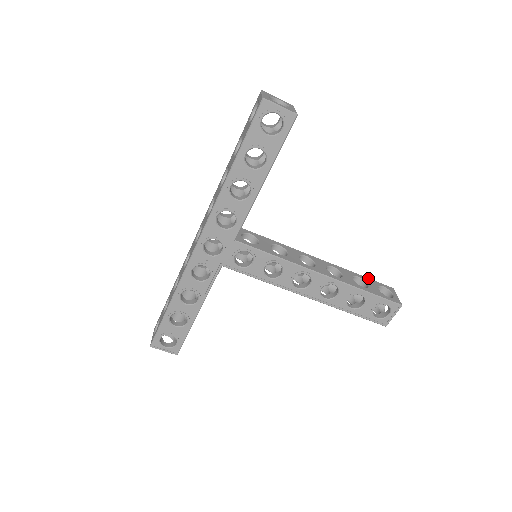
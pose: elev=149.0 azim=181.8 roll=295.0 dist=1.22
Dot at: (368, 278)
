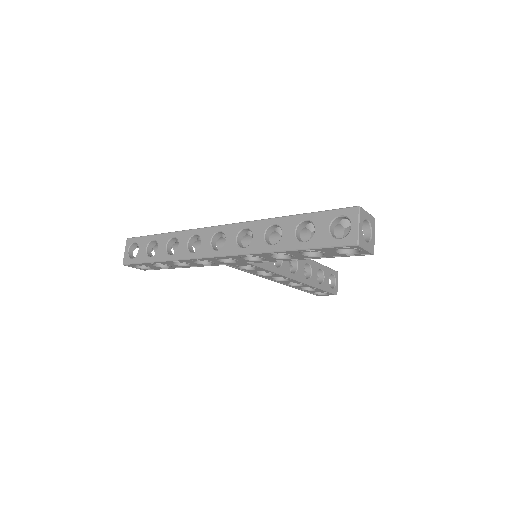
Dot at: (327, 267)
